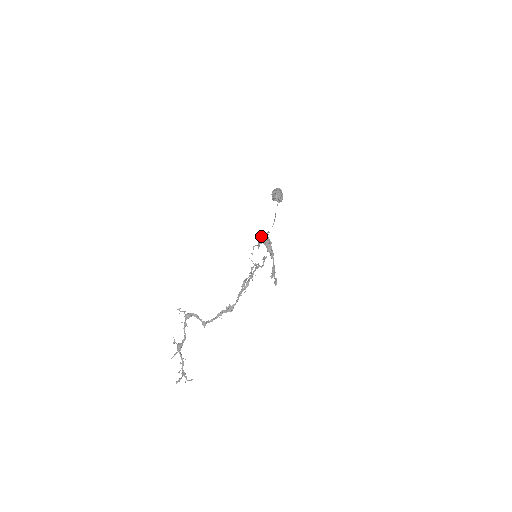
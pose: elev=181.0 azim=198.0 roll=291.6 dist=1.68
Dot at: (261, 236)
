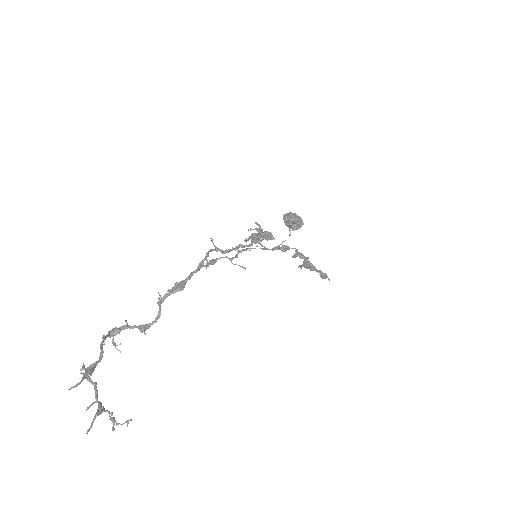
Dot at: (251, 235)
